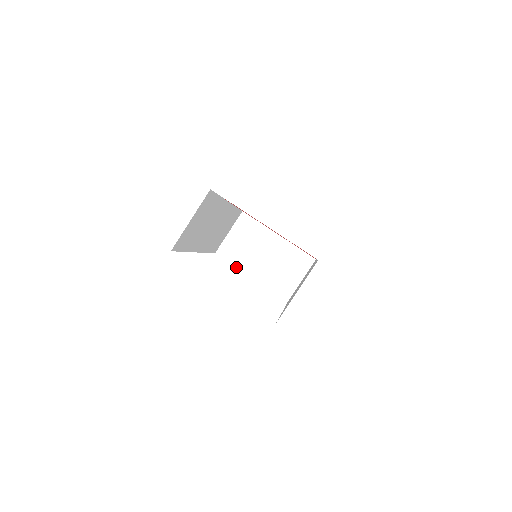
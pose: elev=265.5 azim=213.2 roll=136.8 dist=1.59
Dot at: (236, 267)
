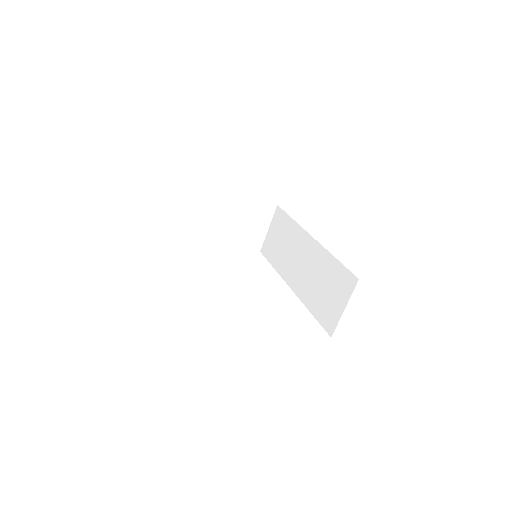
Dot at: occluded
